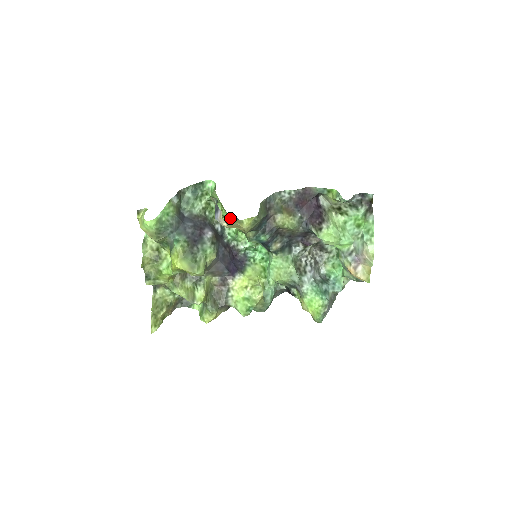
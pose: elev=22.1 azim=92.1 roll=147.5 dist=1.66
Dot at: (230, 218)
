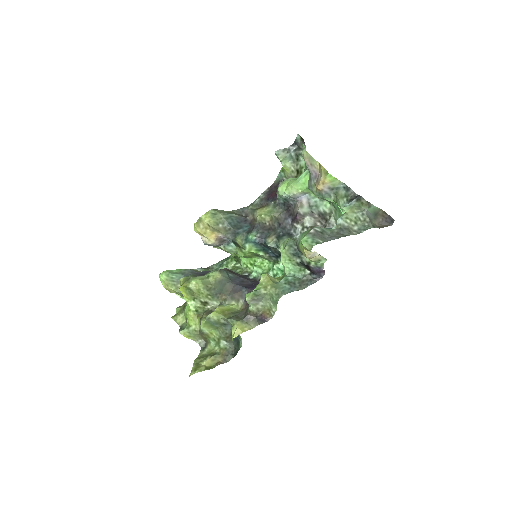
Dot at: (230, 248)
